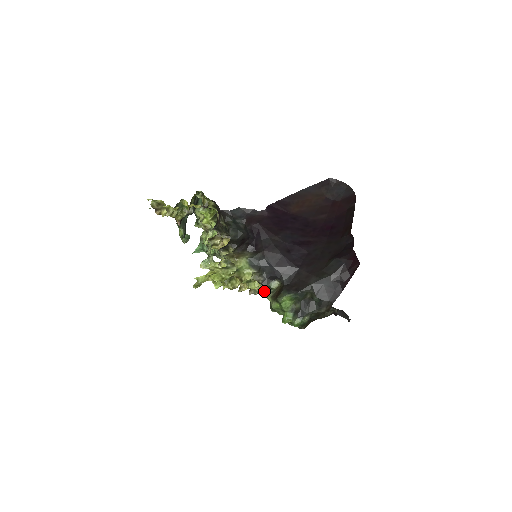
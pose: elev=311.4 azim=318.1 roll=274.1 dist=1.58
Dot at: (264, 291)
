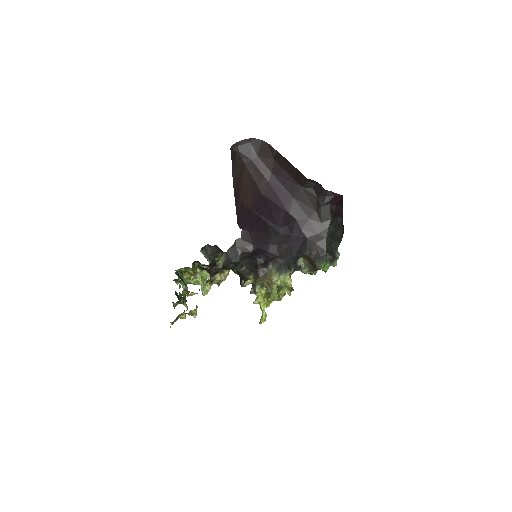
Dot at: occluded
